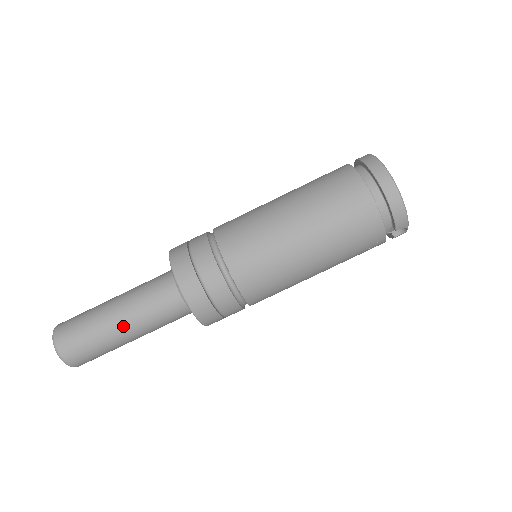
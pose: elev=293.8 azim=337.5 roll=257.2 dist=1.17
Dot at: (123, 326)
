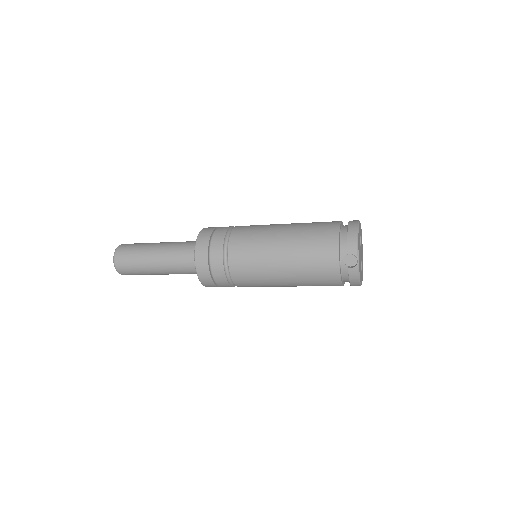
Dot at: (157, 248)
